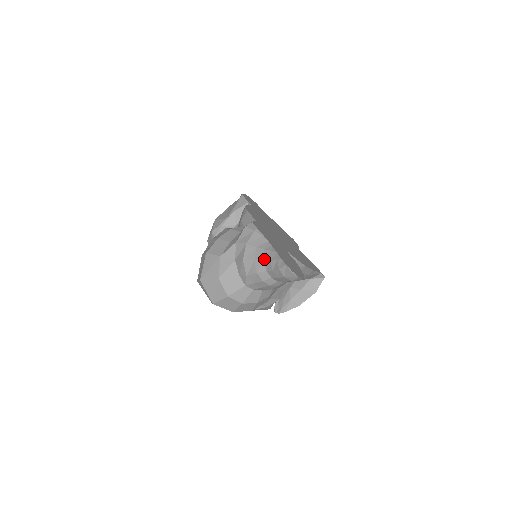
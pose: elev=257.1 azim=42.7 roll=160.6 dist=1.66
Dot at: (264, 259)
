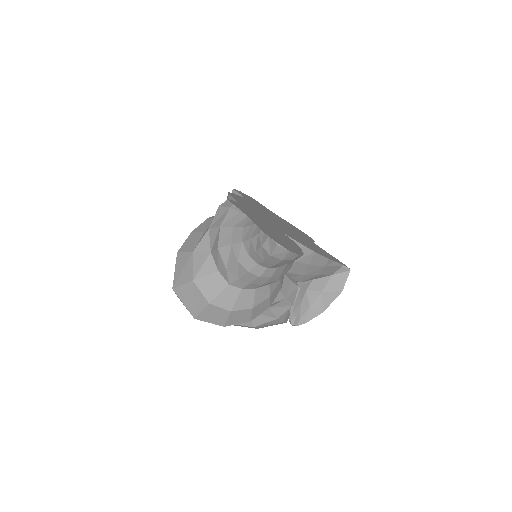
Dot at: (243, 239)
